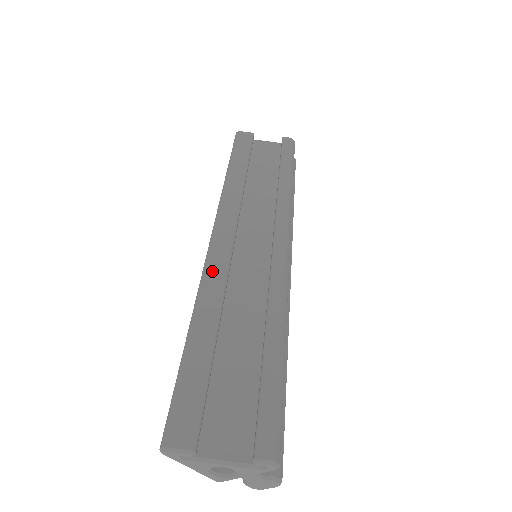
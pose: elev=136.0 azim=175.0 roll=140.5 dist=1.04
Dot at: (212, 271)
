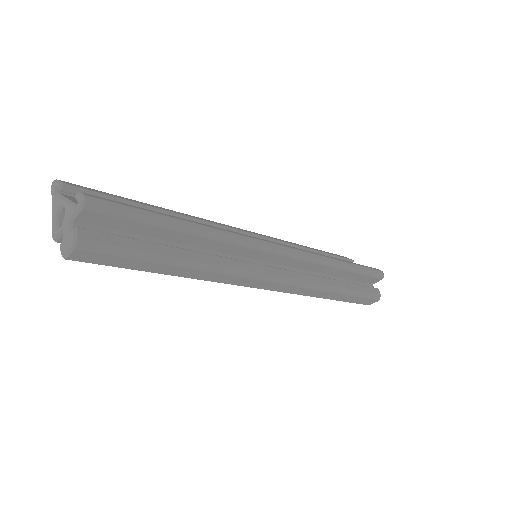
Dot at: (208, 220)
